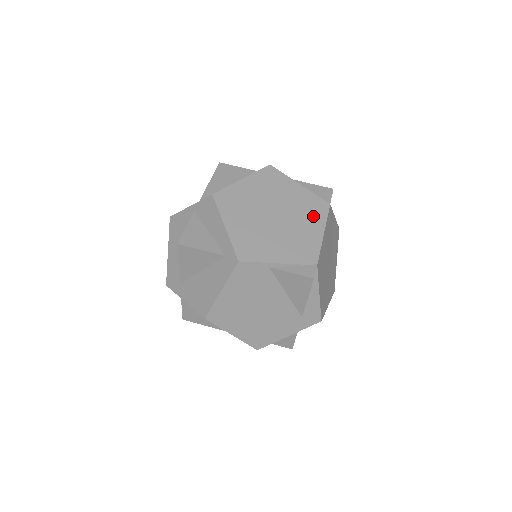
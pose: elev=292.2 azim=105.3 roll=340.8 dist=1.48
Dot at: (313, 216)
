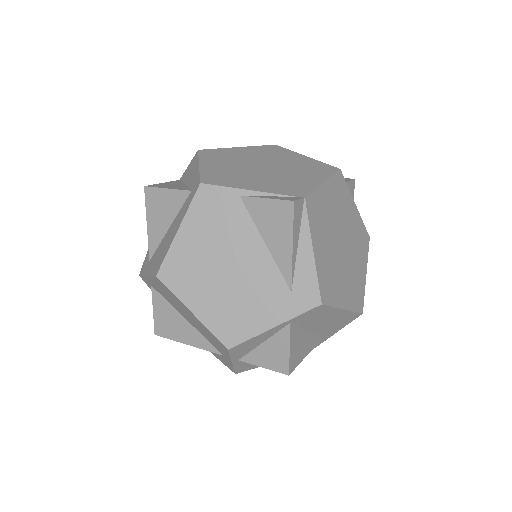
Dot at: (314, 172)
